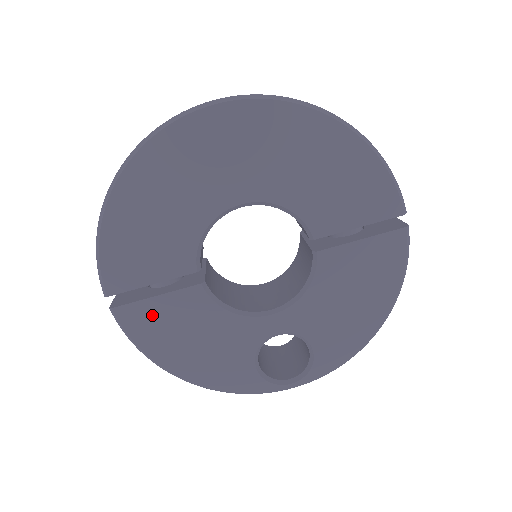
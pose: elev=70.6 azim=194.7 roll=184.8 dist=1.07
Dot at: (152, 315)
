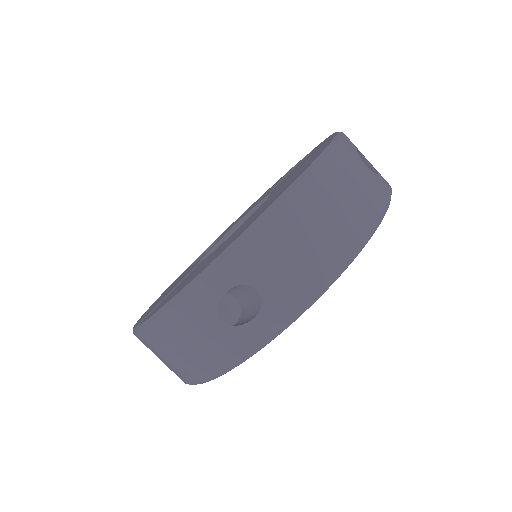
Dot at: occluded
